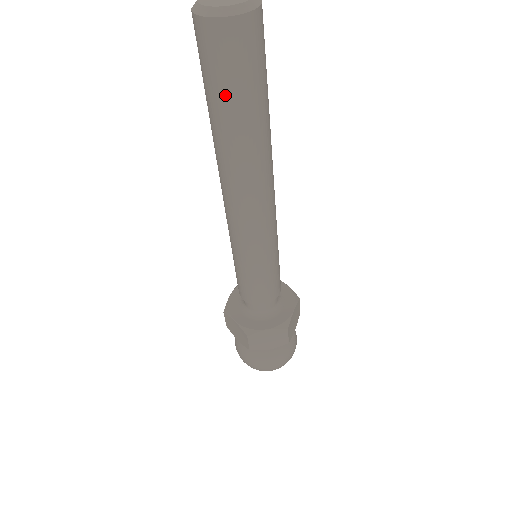
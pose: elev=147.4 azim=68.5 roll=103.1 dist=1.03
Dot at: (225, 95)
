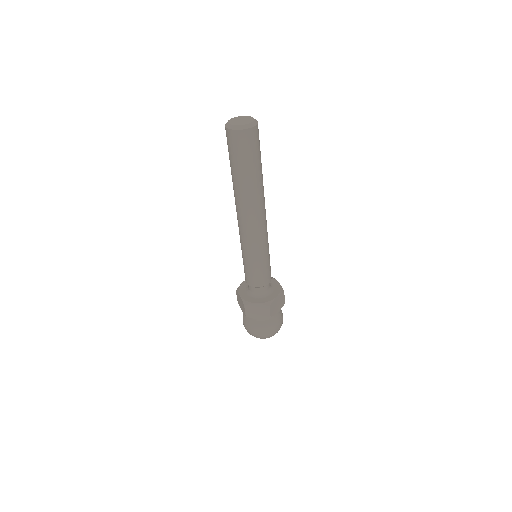
Dot at: (236, 163)
